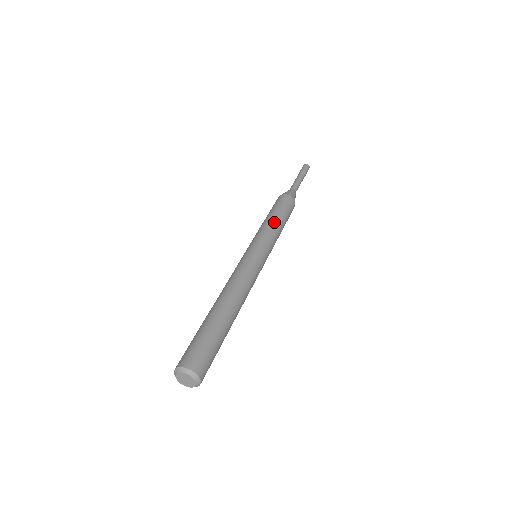
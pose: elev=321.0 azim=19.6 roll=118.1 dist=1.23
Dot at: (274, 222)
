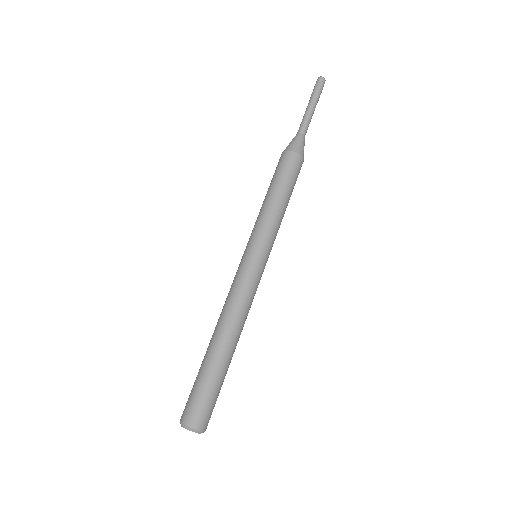
Dot at: (283, 210)
